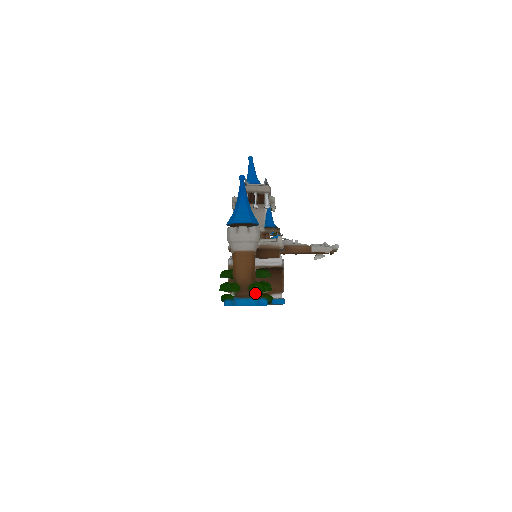
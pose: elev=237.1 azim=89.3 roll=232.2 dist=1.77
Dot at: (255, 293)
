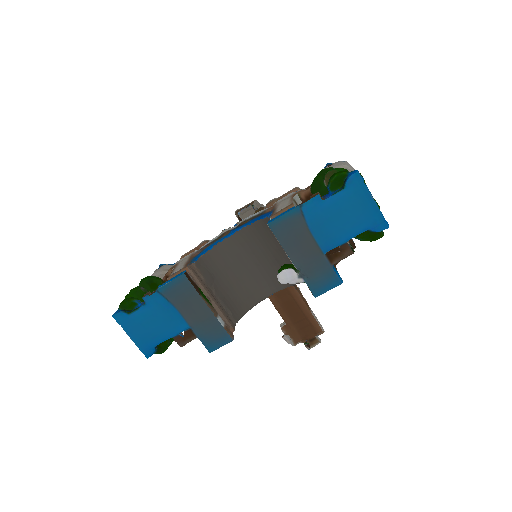
Dot at: occluded
